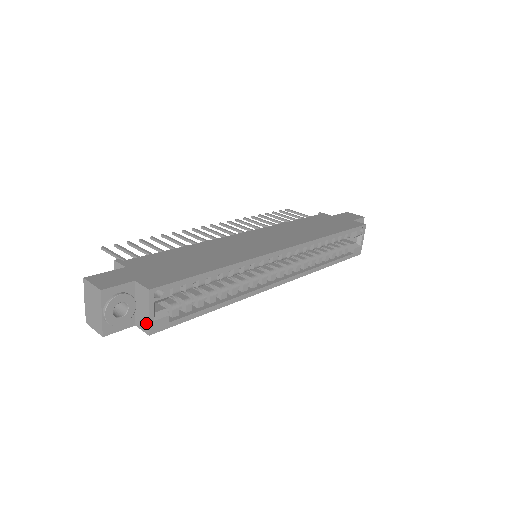
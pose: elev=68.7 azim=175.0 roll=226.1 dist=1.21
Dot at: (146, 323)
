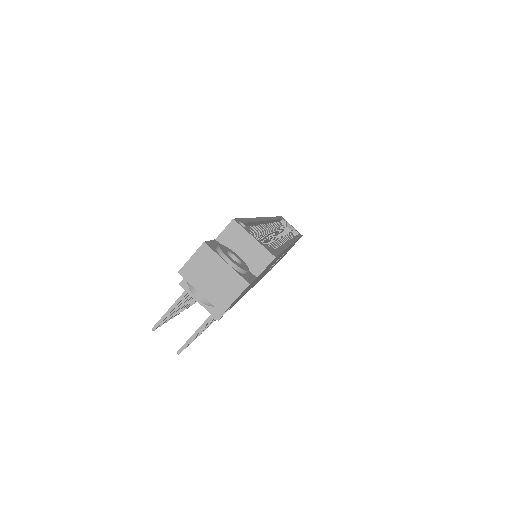
Dot at: (262, 252)
